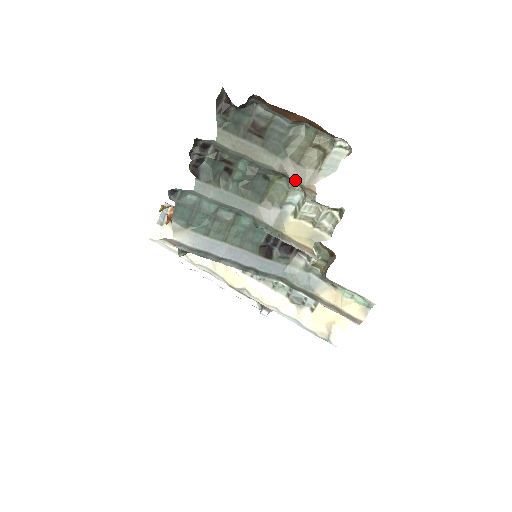
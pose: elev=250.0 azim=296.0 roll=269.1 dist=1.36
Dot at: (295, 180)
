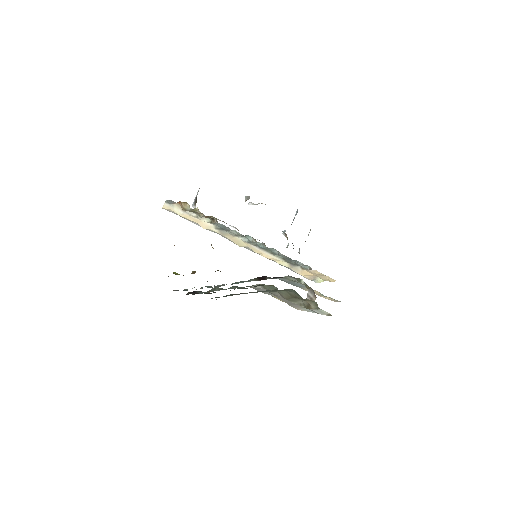
Dot at: (282, 300)
